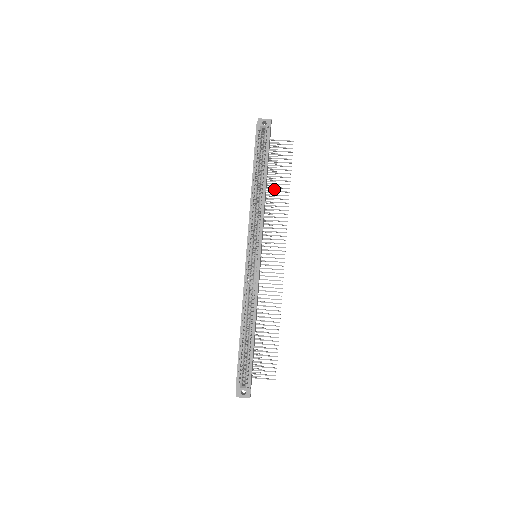
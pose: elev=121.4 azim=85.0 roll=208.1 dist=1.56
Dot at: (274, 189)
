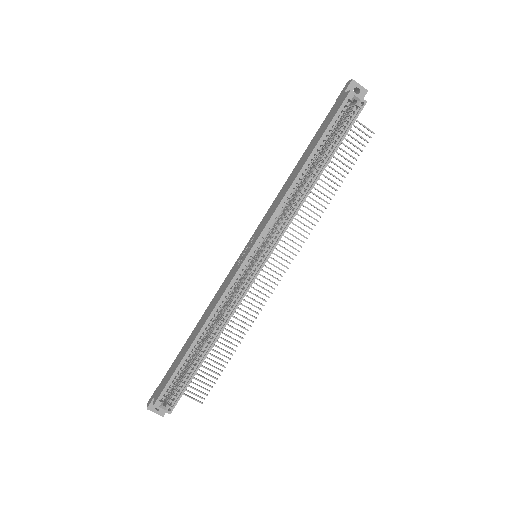
Dot at: occluded
